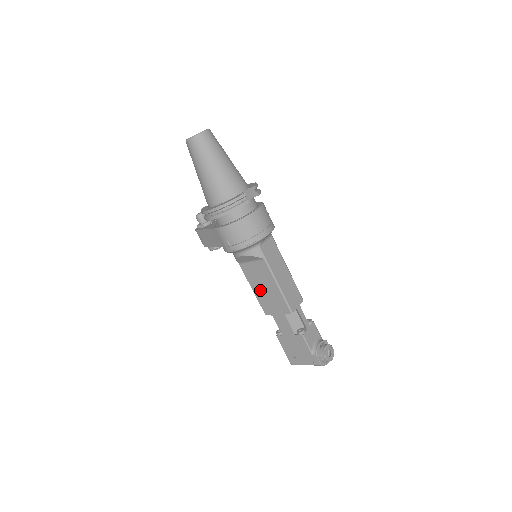
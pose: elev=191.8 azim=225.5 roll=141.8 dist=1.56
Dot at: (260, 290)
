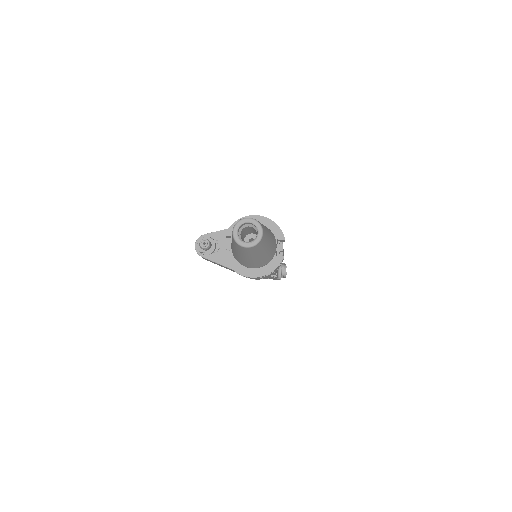
Dot at: occluded
